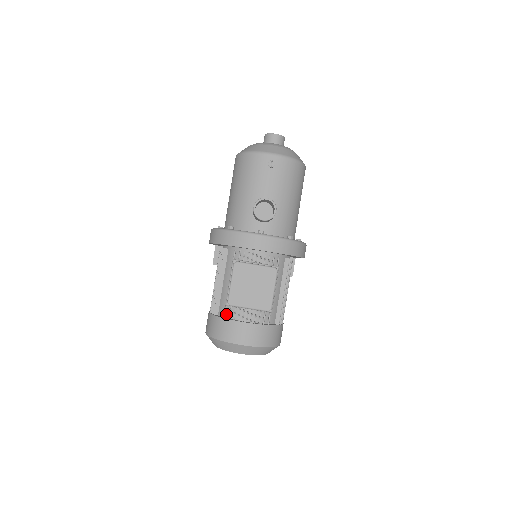
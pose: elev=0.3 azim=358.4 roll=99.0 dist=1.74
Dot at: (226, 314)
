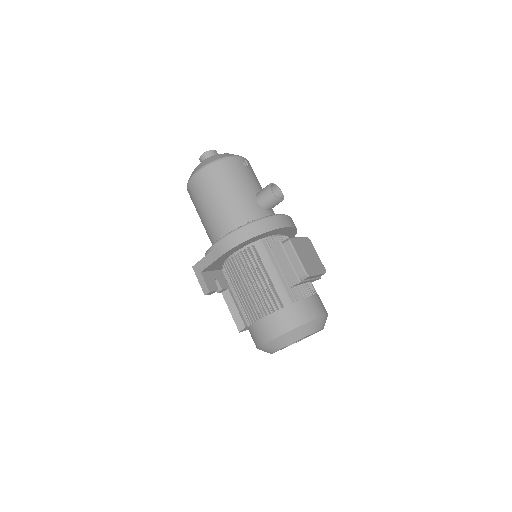
Dot at: (293, 299)
